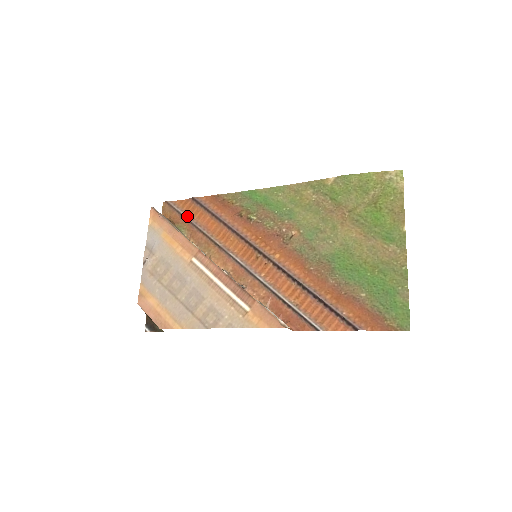
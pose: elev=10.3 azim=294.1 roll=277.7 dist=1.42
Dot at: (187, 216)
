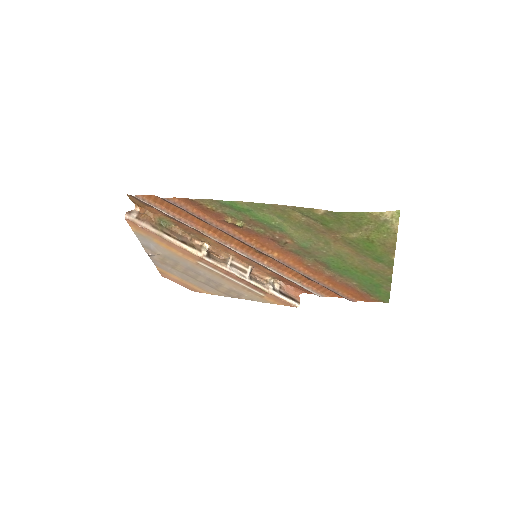
Dot at: (166, 213)
